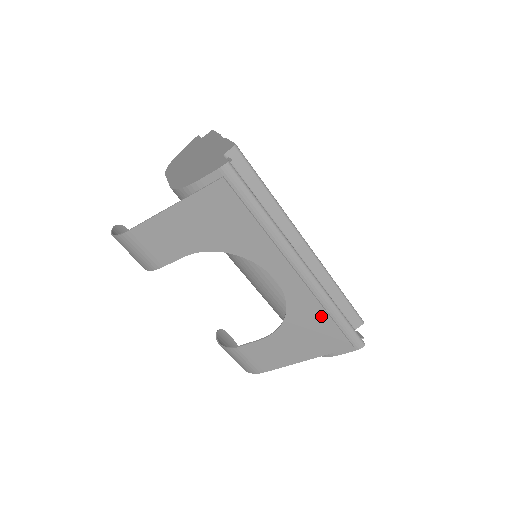
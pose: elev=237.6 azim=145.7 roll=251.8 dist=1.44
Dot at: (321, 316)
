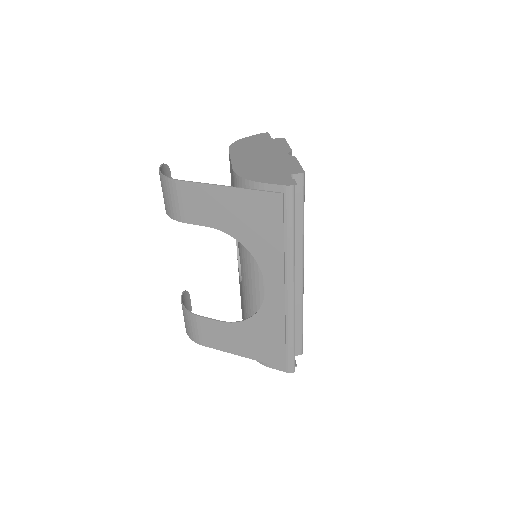
Dot at: (279, 333)
